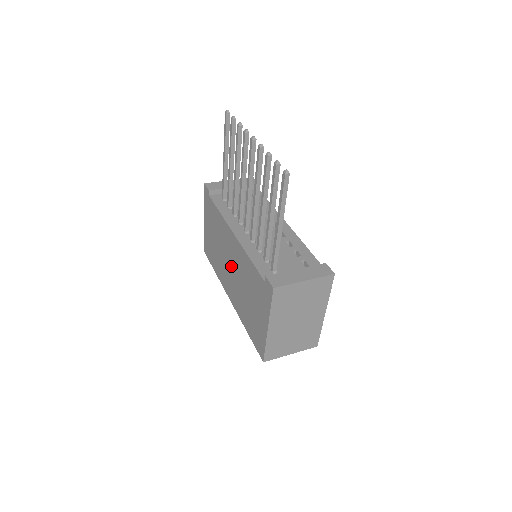
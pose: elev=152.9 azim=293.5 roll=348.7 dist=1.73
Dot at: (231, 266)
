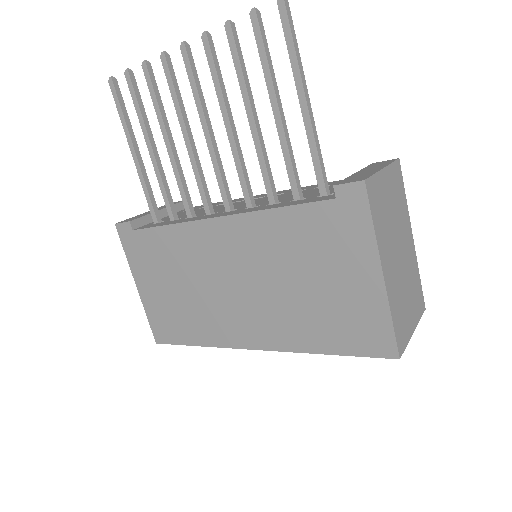
Dot at: (235, 282)
